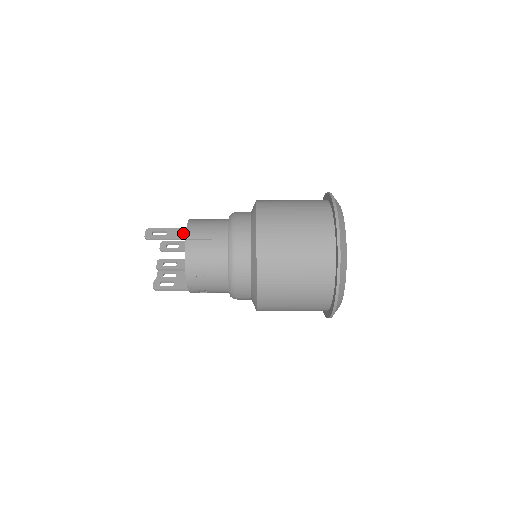
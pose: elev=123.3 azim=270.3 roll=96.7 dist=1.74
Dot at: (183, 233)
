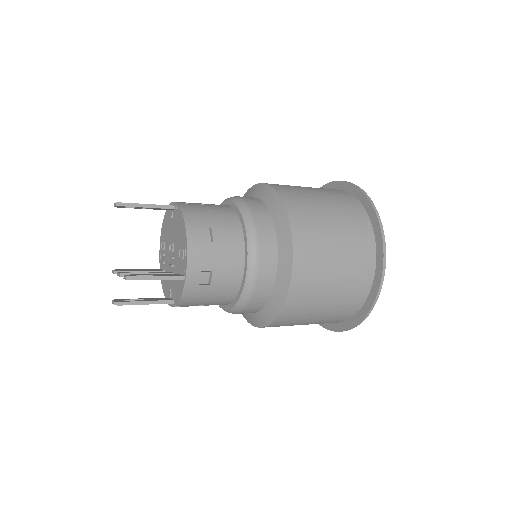
Dot at: occluded
